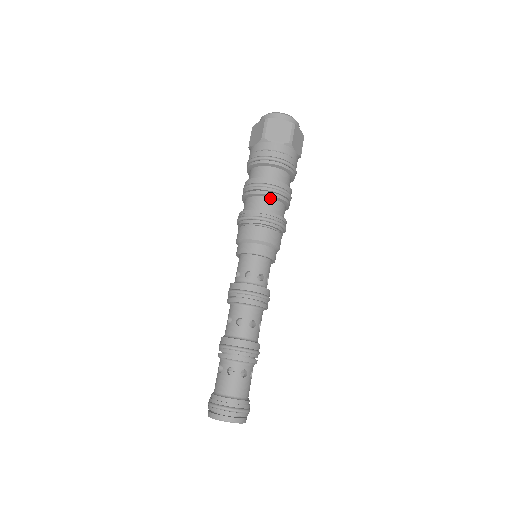
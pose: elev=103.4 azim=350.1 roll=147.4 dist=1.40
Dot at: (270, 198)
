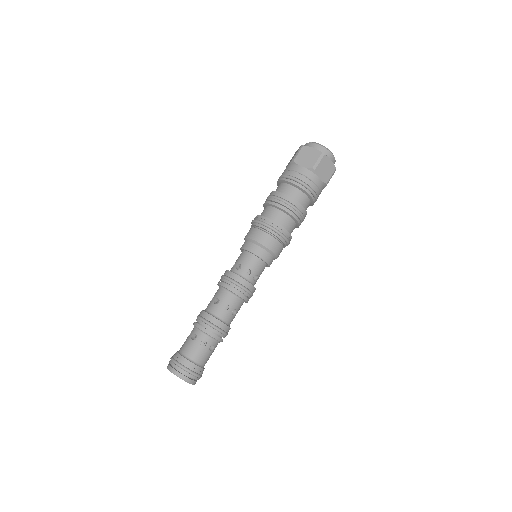
Dot at: (279, 210)
